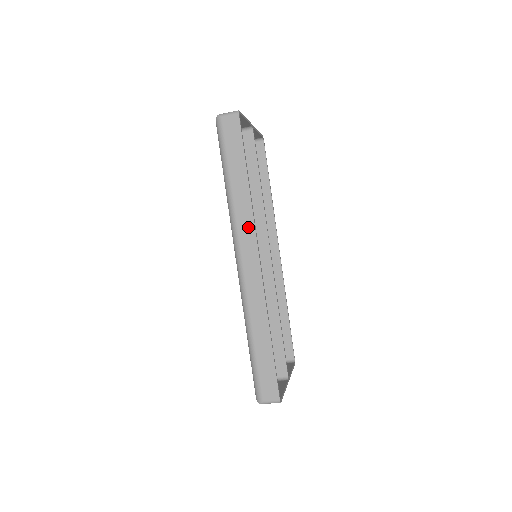
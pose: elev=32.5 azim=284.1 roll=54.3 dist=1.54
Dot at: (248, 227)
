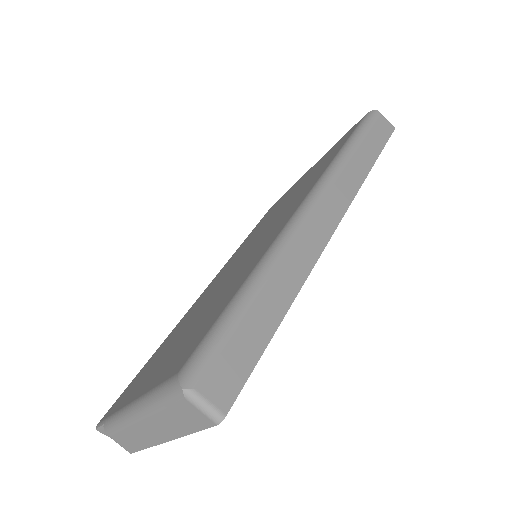
Dot at: (348, 190)
